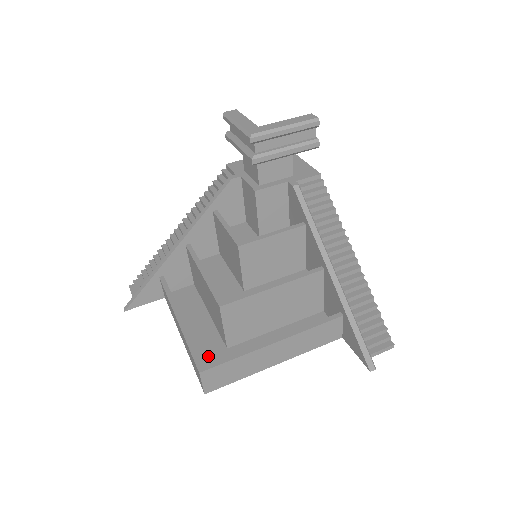
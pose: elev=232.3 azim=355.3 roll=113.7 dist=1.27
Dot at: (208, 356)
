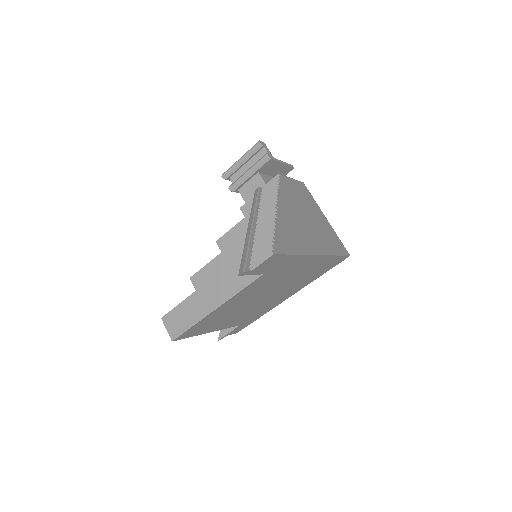
Dot at: occluded
